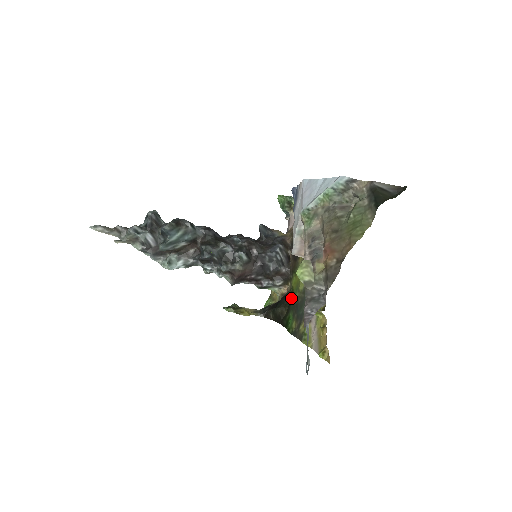
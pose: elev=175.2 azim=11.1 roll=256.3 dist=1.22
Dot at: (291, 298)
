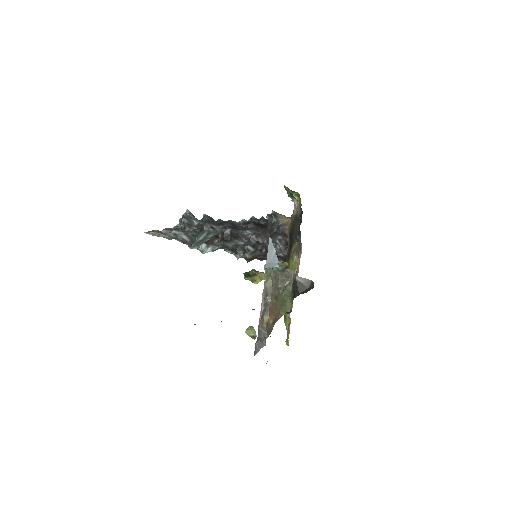
Dot at: occluded
